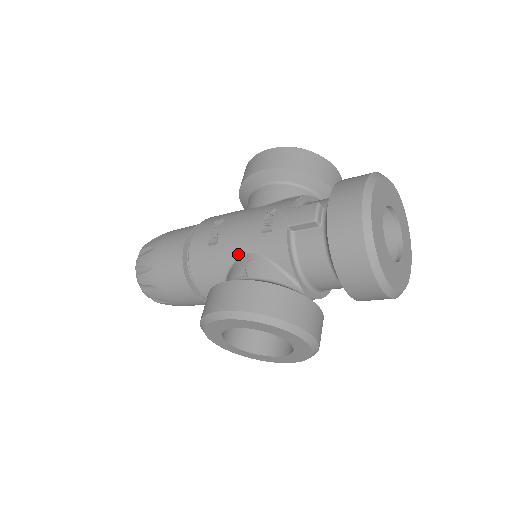
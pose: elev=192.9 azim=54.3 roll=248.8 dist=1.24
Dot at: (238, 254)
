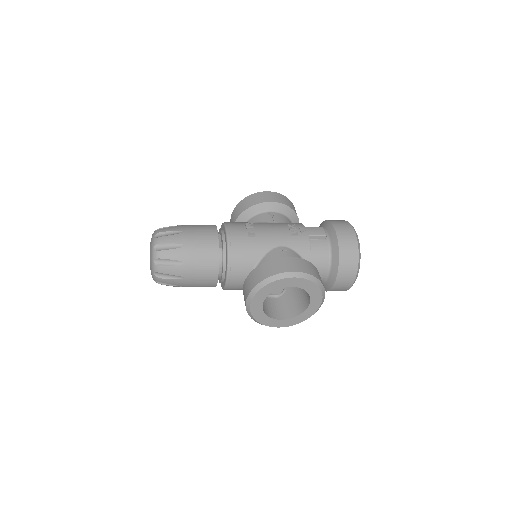
Dot at: (273, 246)
